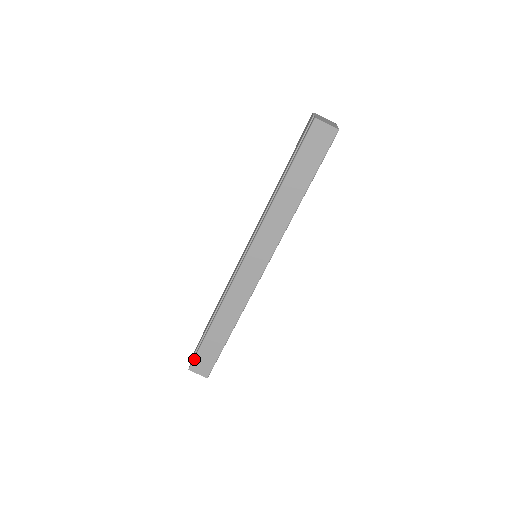
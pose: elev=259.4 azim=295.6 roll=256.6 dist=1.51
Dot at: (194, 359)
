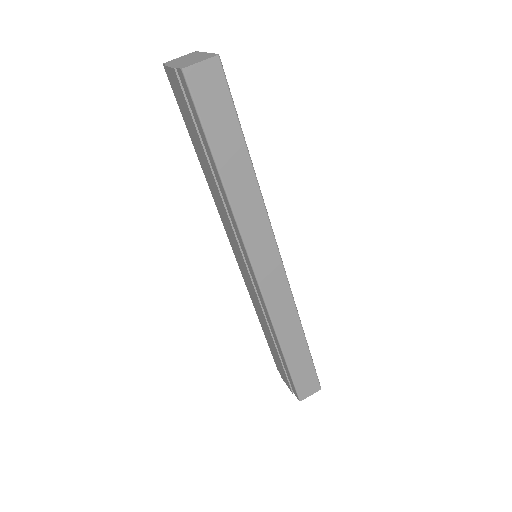
Dot at: (296, 390)
